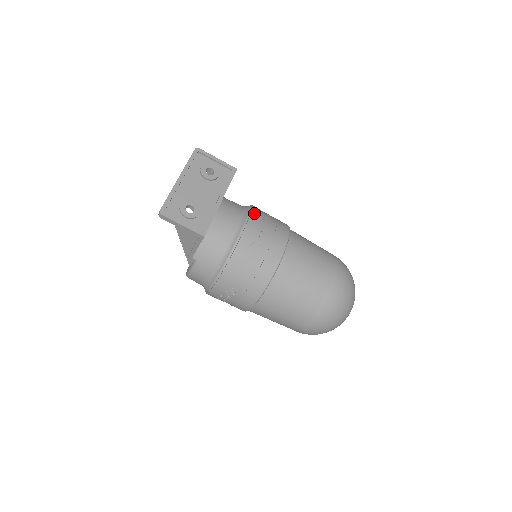
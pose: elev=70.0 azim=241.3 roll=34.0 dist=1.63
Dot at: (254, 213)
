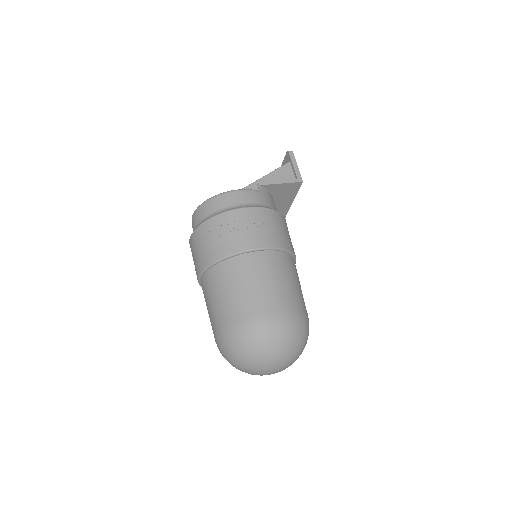
Dot at: occluded
